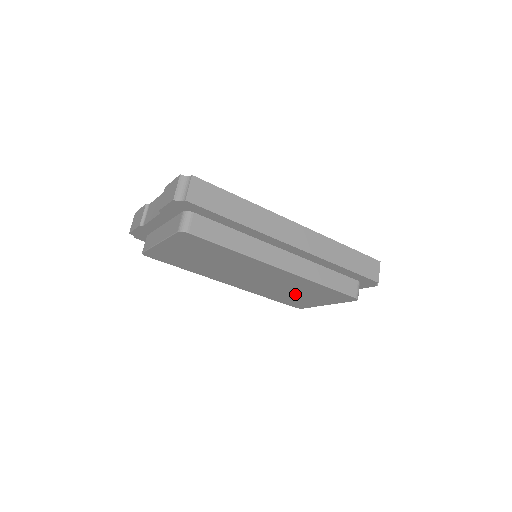
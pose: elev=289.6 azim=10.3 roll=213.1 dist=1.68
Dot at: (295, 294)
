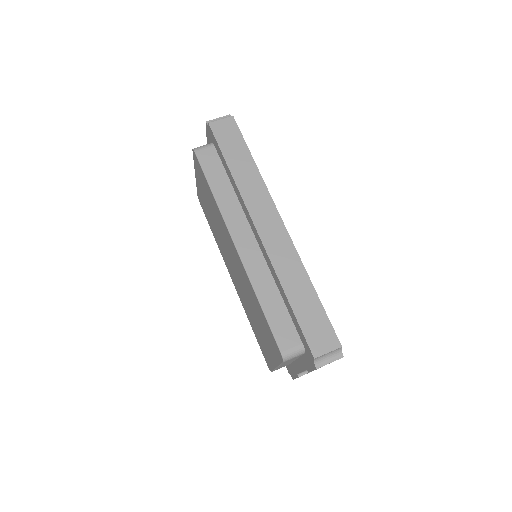
Dot at: (257, 322)
